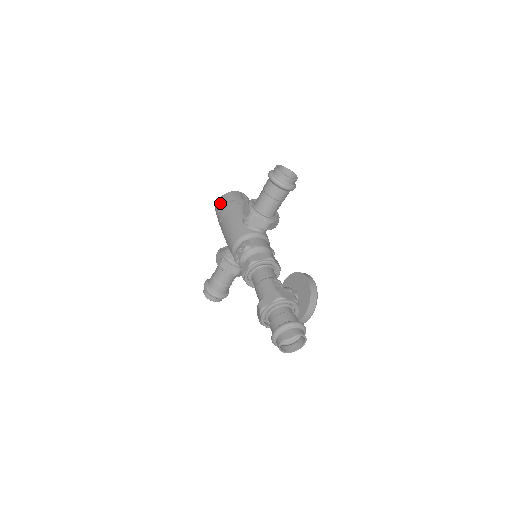
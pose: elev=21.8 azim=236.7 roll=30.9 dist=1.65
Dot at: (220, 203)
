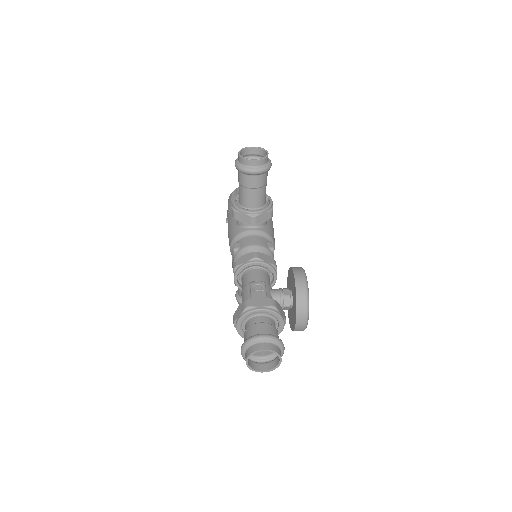
Dot at: occluded
